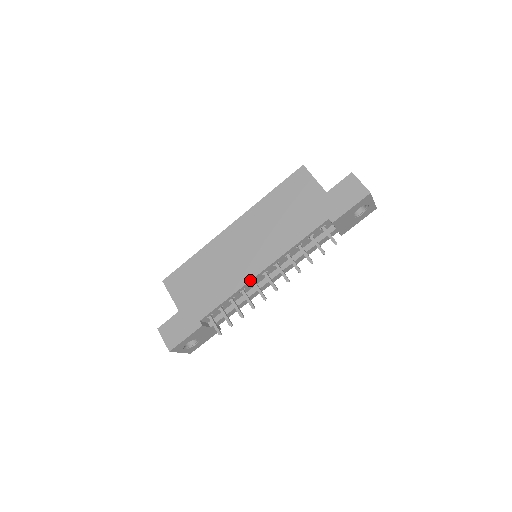
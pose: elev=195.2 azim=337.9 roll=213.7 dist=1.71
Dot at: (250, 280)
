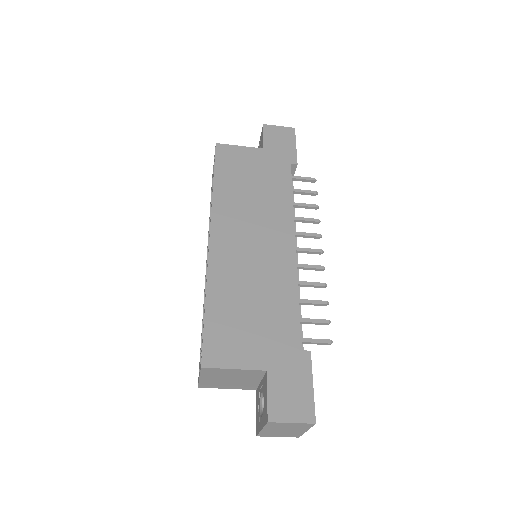
Dot at: (296, 261)
